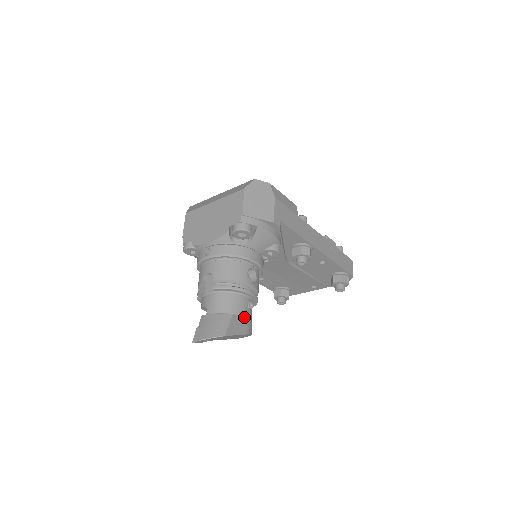
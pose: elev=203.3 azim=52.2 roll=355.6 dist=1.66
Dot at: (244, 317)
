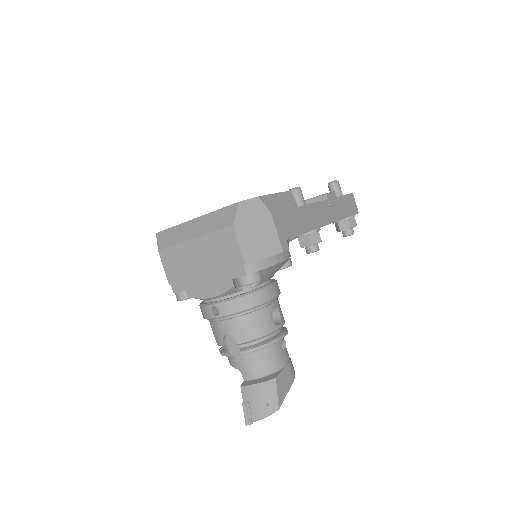
Dot at: (284, 366)
